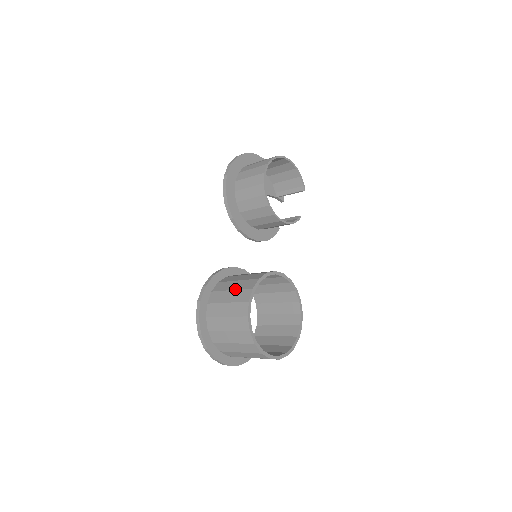
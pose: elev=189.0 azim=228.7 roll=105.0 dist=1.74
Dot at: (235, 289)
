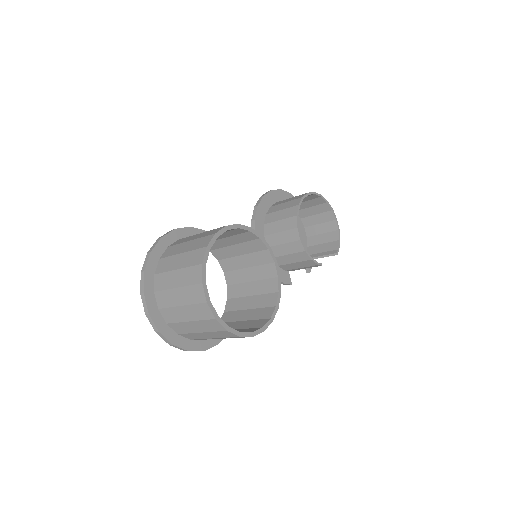
Dot at: occluded
